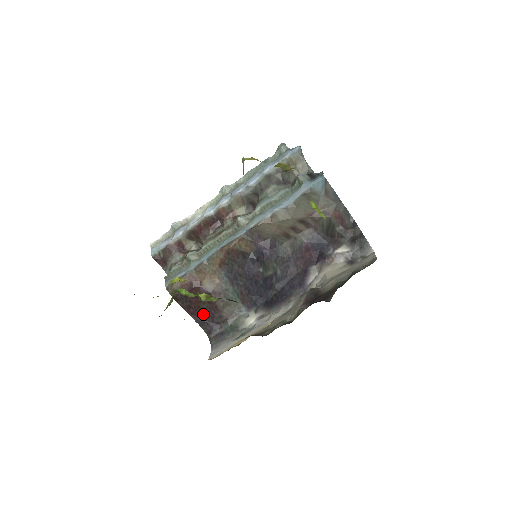
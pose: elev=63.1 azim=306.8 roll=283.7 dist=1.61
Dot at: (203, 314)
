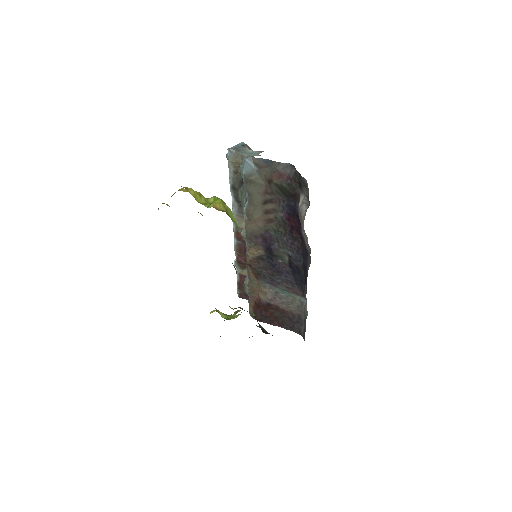
Dot at: (284, 321)
